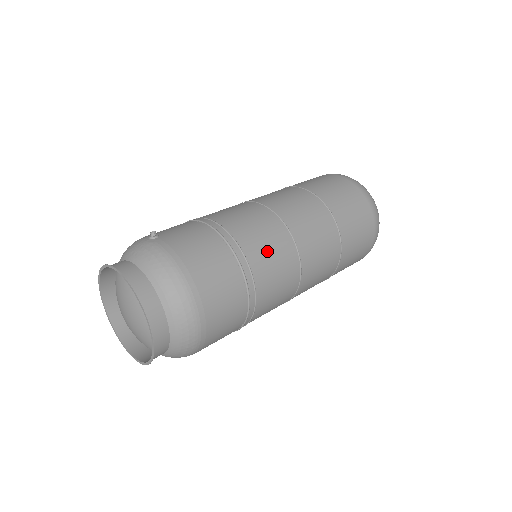
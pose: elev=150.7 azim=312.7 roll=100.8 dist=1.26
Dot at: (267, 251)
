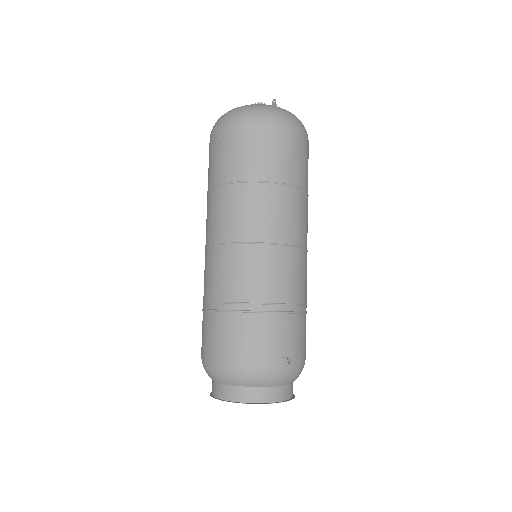
Dot at: occluded
